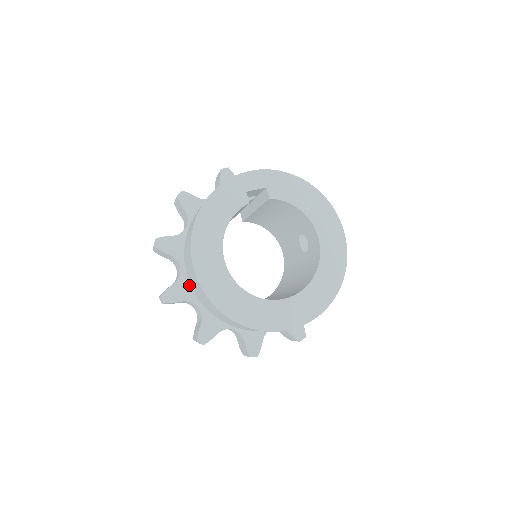
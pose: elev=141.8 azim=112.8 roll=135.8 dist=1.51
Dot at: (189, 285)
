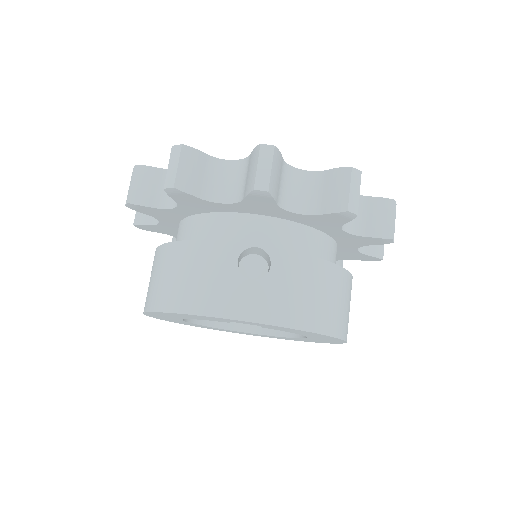
Dot at: (169, 230)
